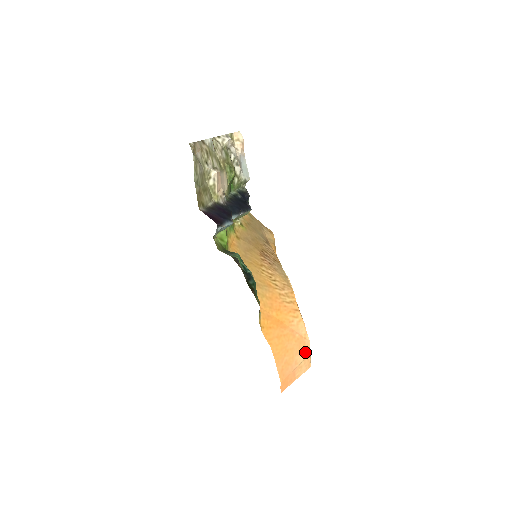
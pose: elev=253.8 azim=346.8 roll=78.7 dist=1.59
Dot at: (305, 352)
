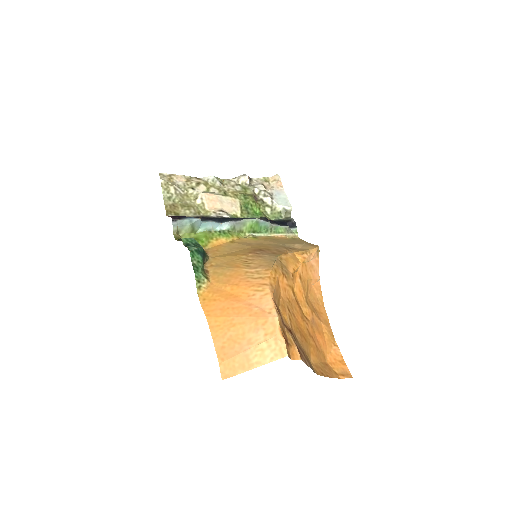
Dot at: (268, 330)
